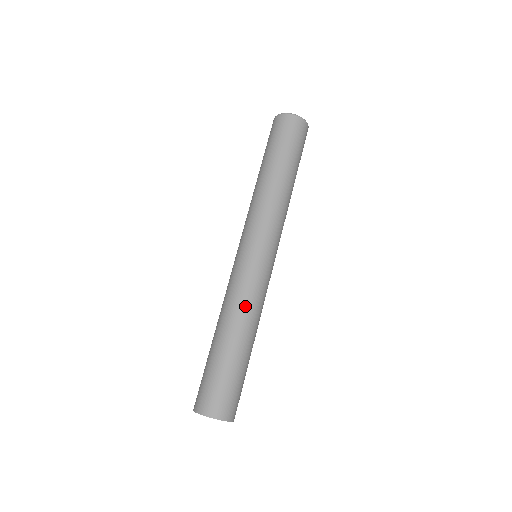
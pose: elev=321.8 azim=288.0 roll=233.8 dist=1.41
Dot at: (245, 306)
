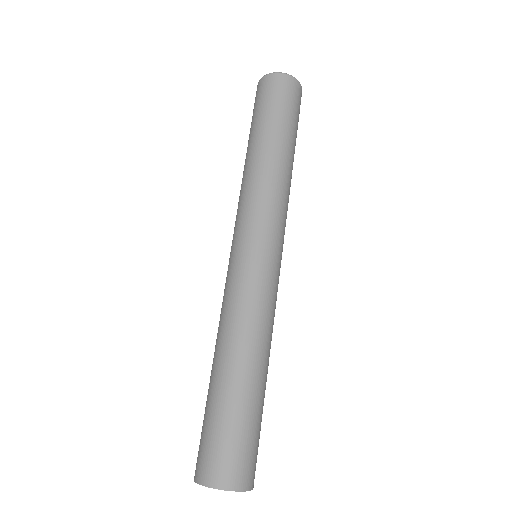
Dot at: (256, 324)
